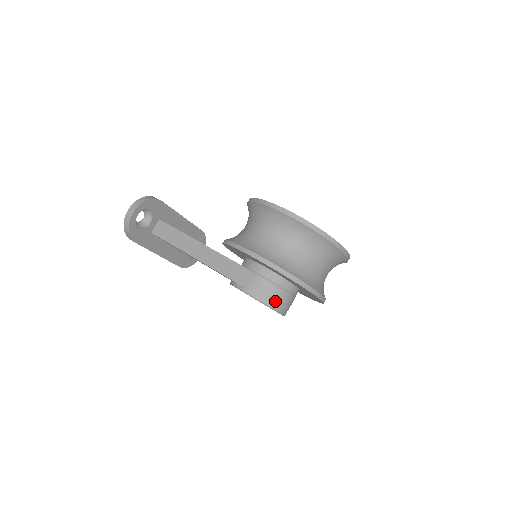
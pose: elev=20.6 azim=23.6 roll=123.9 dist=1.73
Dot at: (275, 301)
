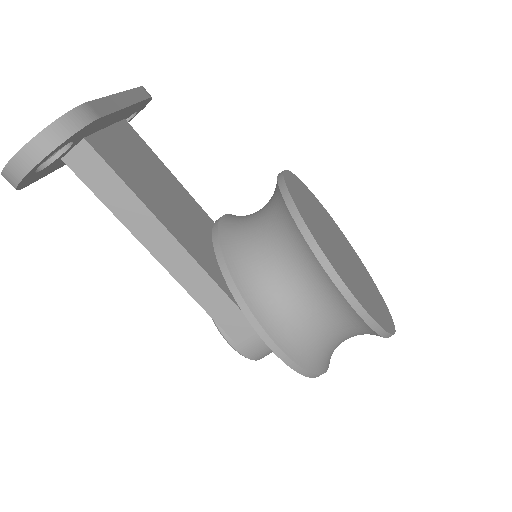
Dot at: (268, 354)
